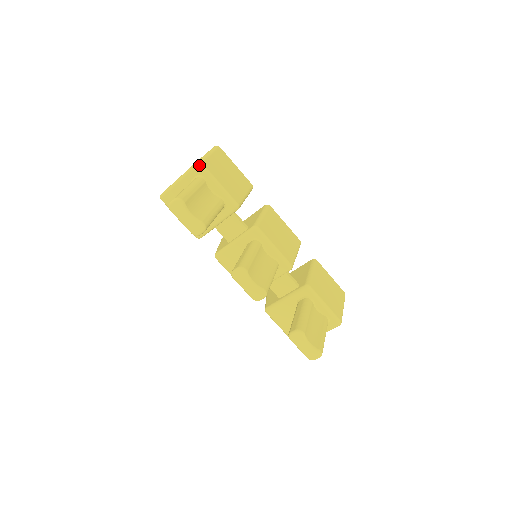
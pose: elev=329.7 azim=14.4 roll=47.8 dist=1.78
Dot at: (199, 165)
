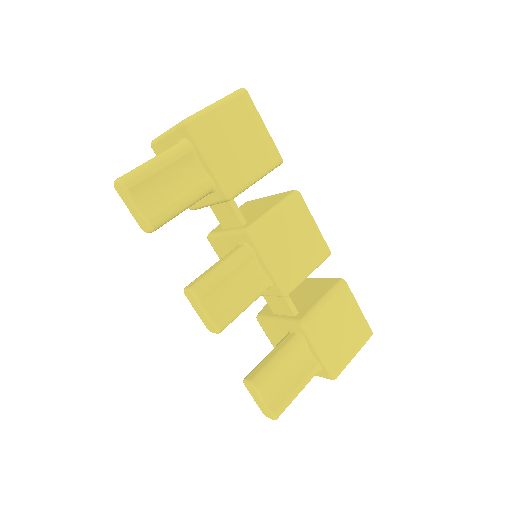
Dot at: (186, 125)
